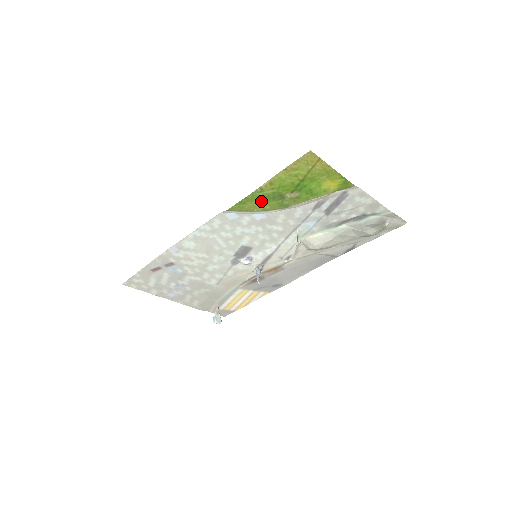
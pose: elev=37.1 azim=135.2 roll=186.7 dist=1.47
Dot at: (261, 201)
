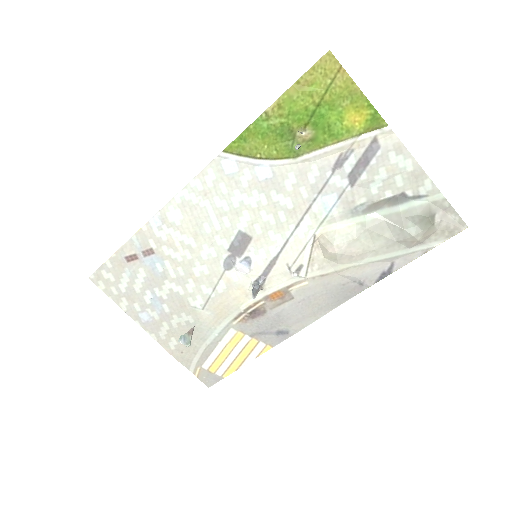
Dot at: (266, 139)
